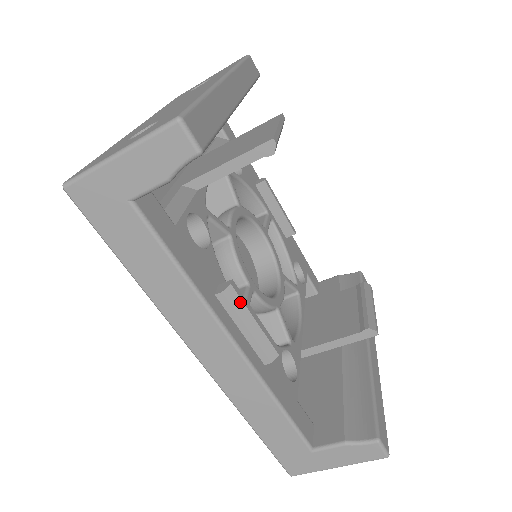
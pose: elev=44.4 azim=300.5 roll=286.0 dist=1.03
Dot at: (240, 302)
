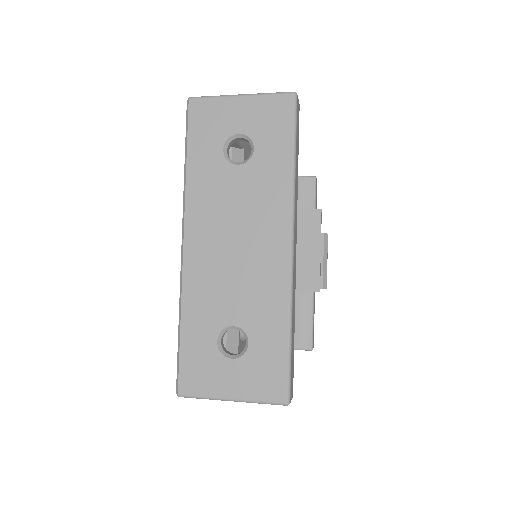
Dot at: occluded
